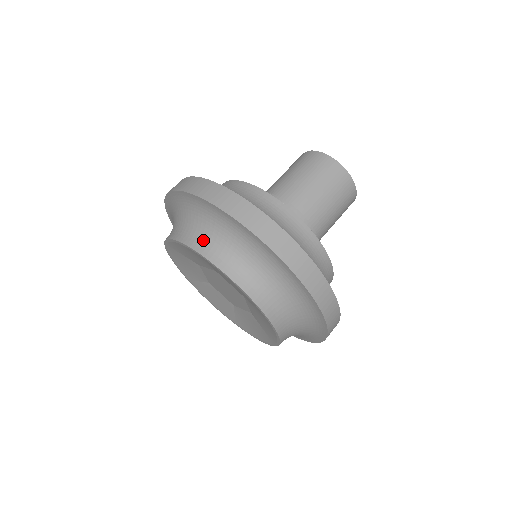
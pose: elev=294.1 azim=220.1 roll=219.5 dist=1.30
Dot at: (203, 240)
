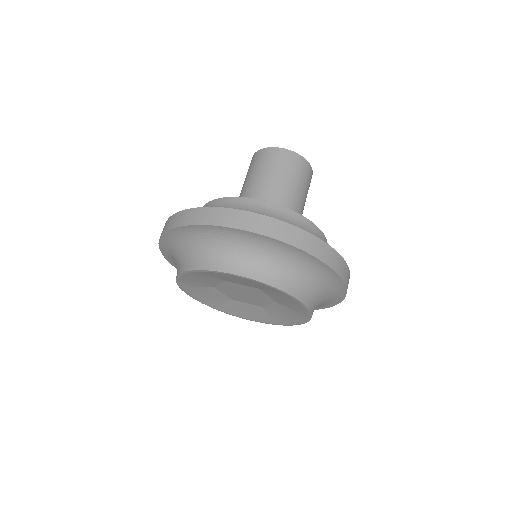
Dot at: (276, 275)
